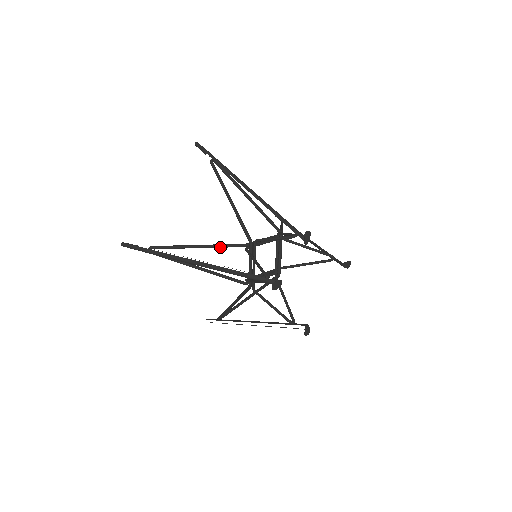
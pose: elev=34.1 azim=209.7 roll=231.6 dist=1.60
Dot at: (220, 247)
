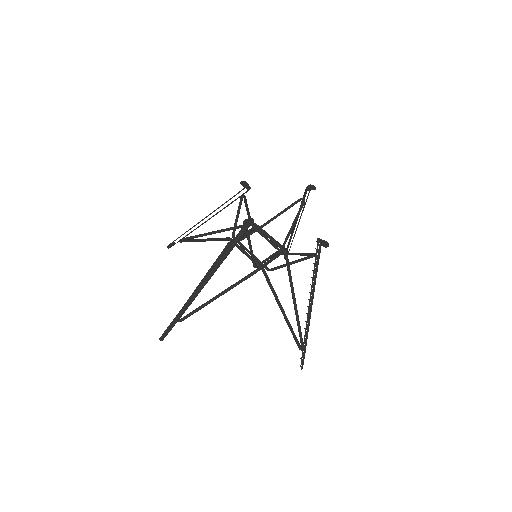
Dot at: occluded
